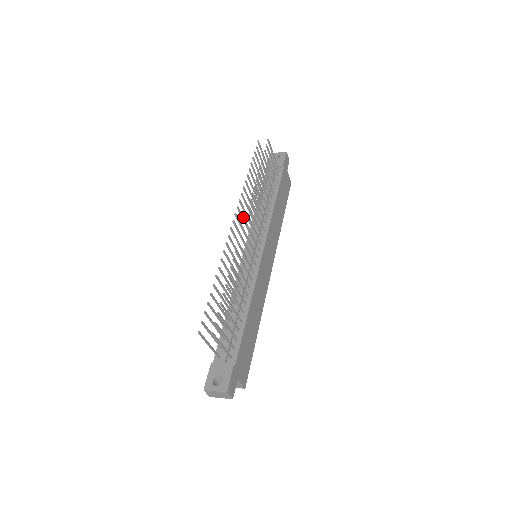
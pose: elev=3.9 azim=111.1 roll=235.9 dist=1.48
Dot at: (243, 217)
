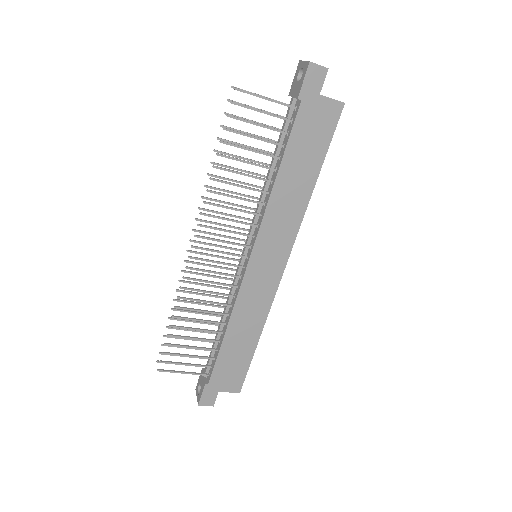
Dot at: (215, 222)
